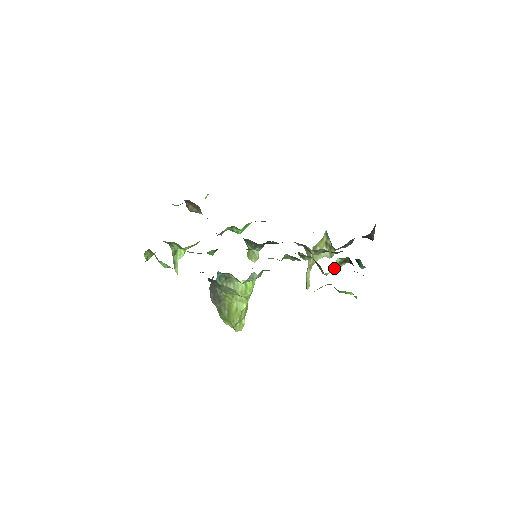
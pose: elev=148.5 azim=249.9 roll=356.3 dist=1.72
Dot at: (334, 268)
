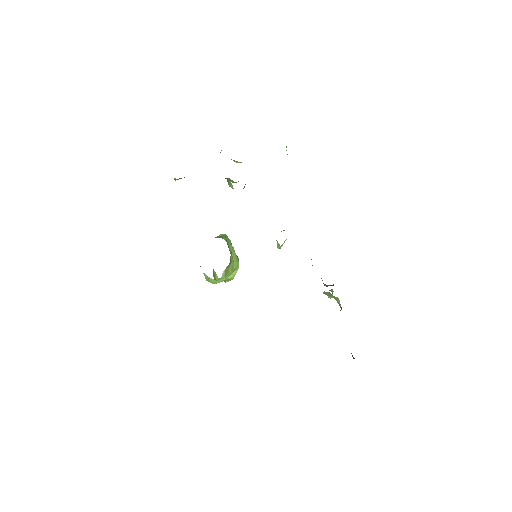
Dot at: occluded
